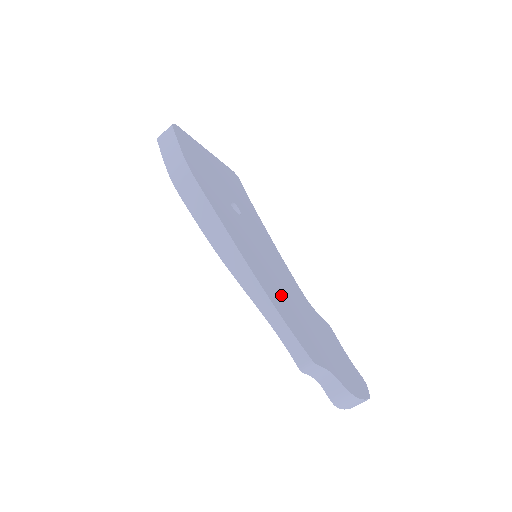
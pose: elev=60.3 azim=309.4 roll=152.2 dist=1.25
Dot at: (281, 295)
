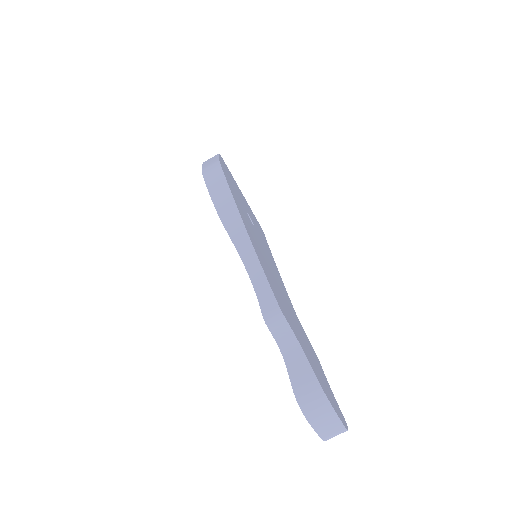
Dot at: (267, 268)
